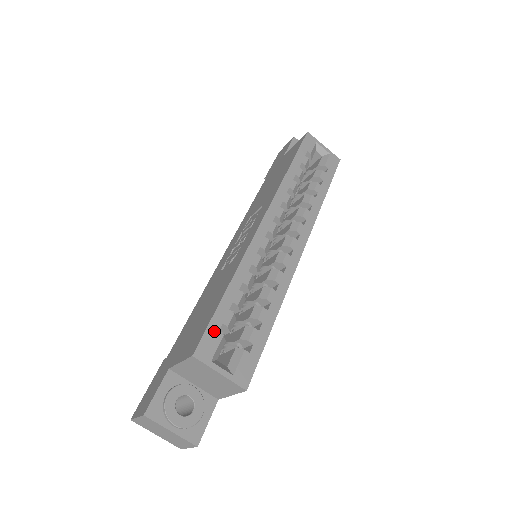
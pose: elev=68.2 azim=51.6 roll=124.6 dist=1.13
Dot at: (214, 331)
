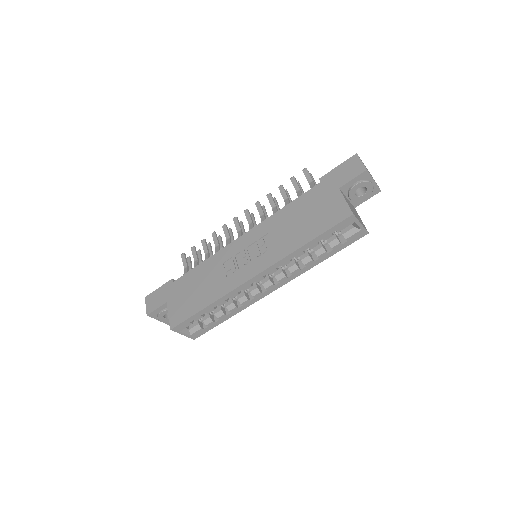
Dot at: (188, 322)
